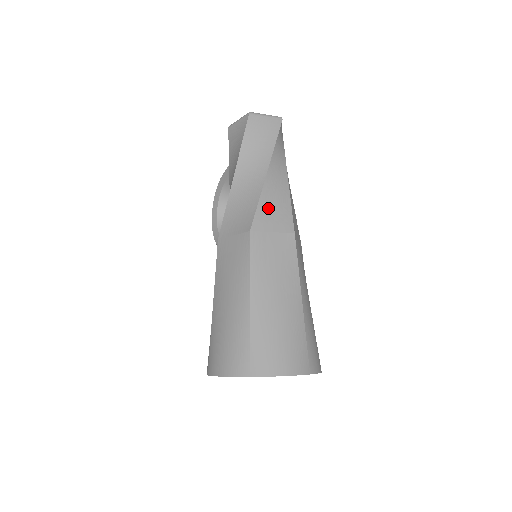
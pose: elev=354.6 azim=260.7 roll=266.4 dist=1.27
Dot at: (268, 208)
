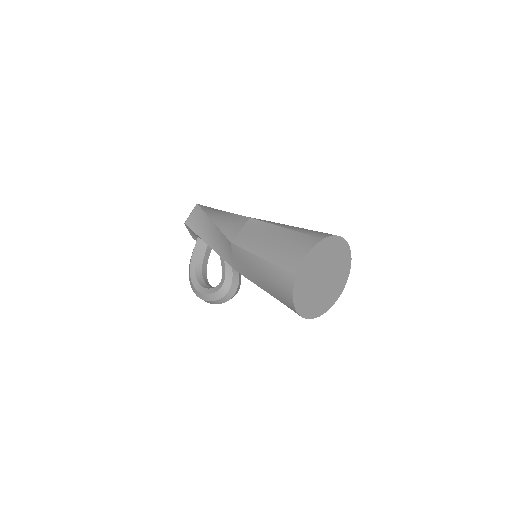
Dot at: occluded
